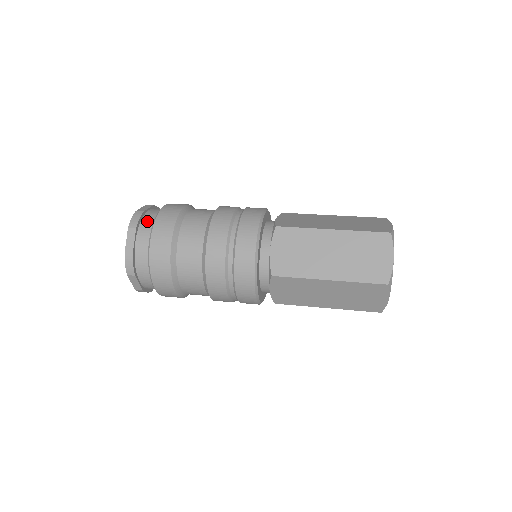
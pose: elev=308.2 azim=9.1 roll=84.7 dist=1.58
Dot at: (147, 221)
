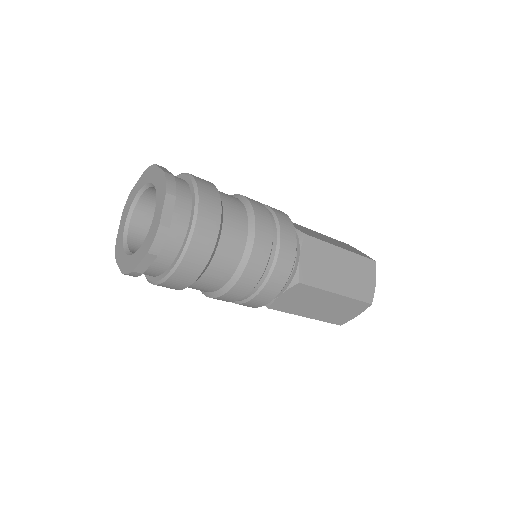
Dot at: (181, 190)
